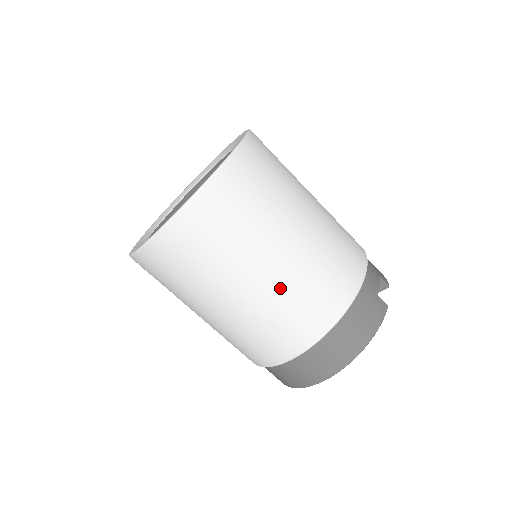
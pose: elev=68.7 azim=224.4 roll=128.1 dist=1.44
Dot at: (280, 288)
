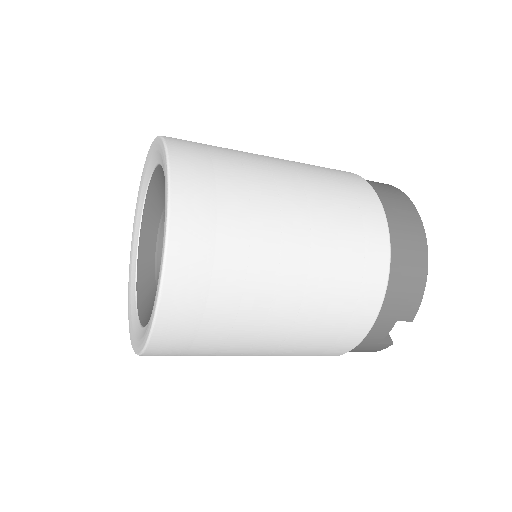
Dot at: occluded
